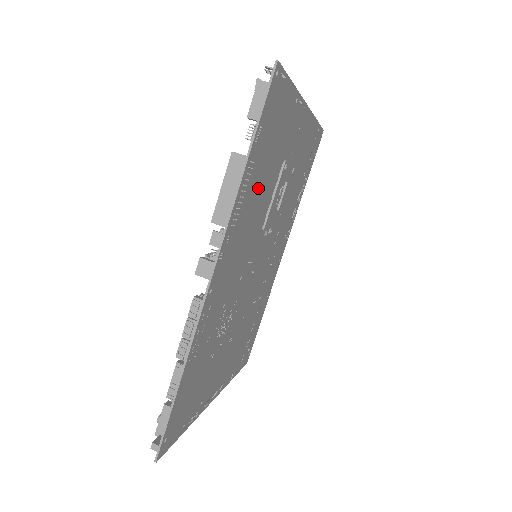
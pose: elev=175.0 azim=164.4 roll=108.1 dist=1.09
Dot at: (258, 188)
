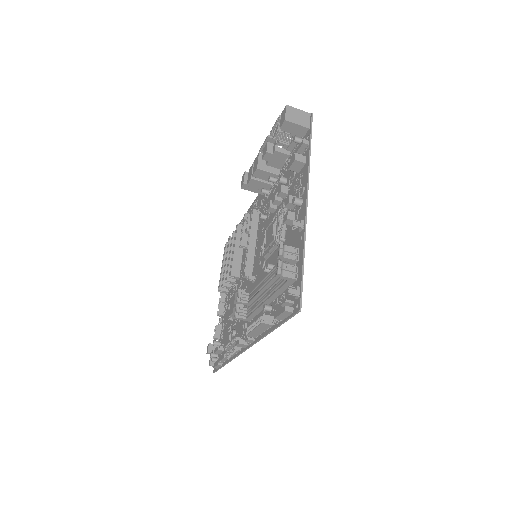
Dot at: occluded
